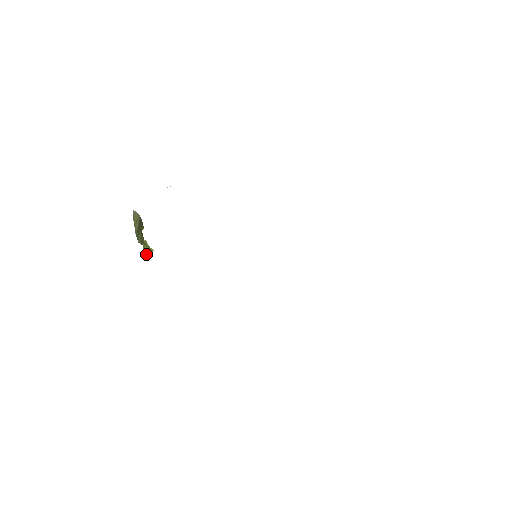
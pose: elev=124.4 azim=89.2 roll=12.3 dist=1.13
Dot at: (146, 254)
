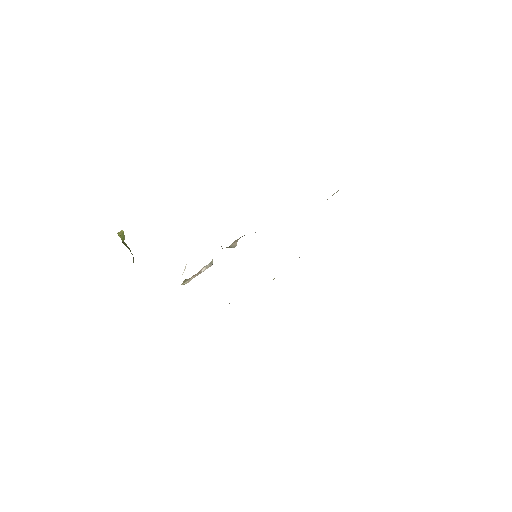
Dot at: (124, 238)
